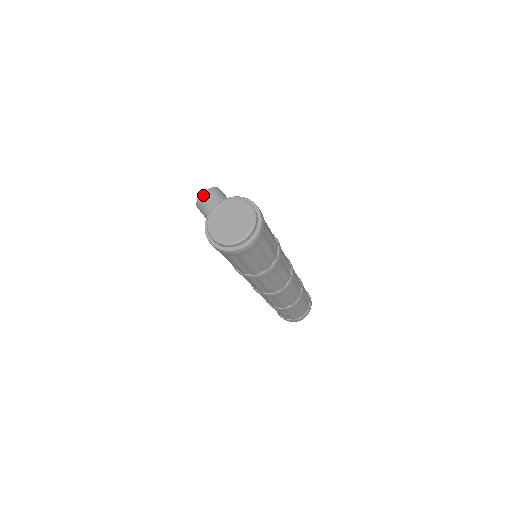
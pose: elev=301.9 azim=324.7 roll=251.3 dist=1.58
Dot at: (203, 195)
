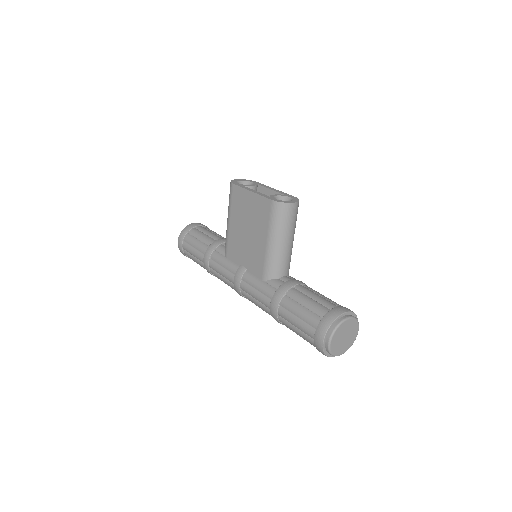
Dot at: (292, 206)
